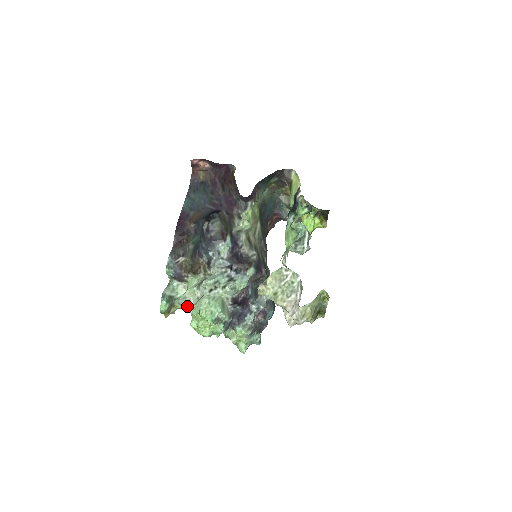
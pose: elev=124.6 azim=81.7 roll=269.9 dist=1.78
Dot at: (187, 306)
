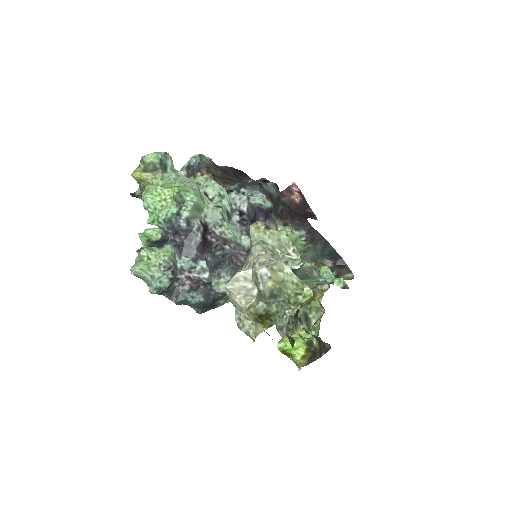
Dot at: (170, 178)
